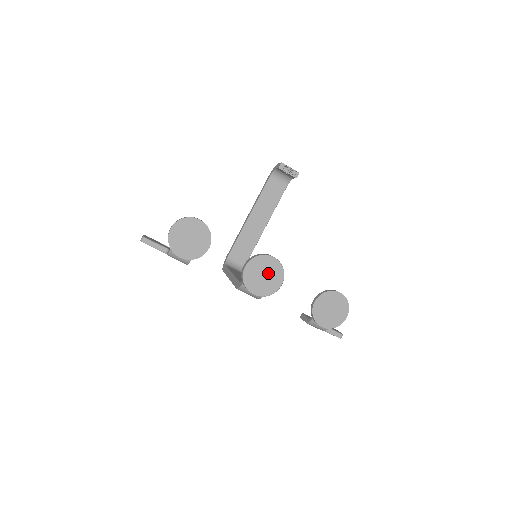
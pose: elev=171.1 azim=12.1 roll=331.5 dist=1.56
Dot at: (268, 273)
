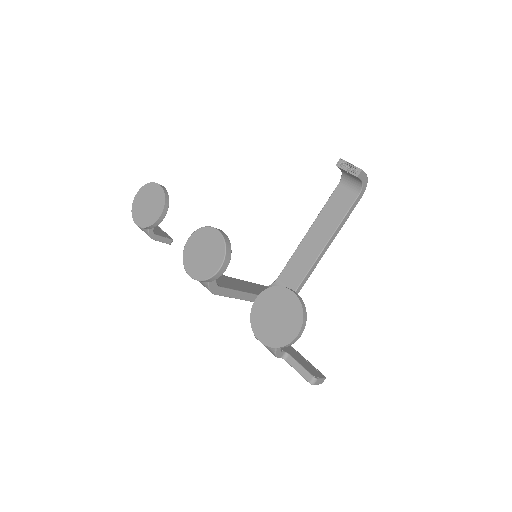
Dot at: (208, 250)
